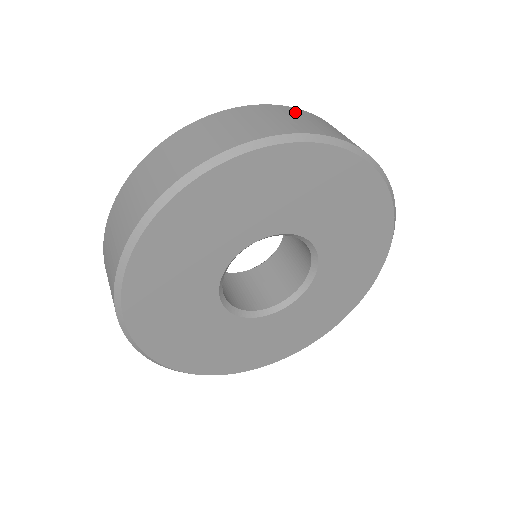
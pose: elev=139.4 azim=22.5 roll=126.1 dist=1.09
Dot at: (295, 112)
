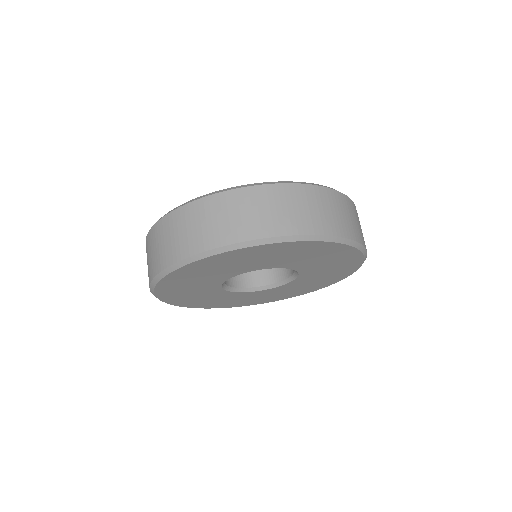
Dot at: (355, 211)
